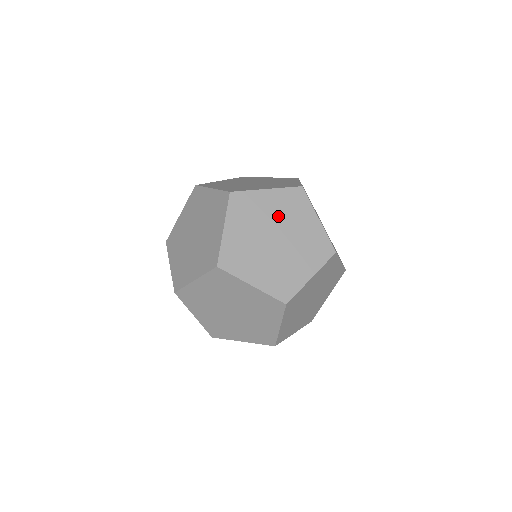
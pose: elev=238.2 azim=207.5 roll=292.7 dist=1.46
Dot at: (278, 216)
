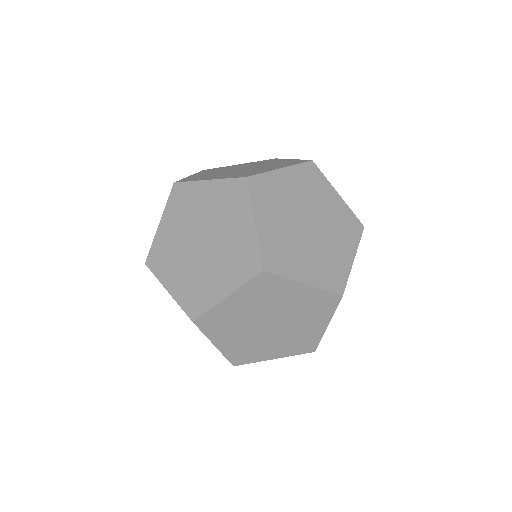
Dot at: (327, 216)
